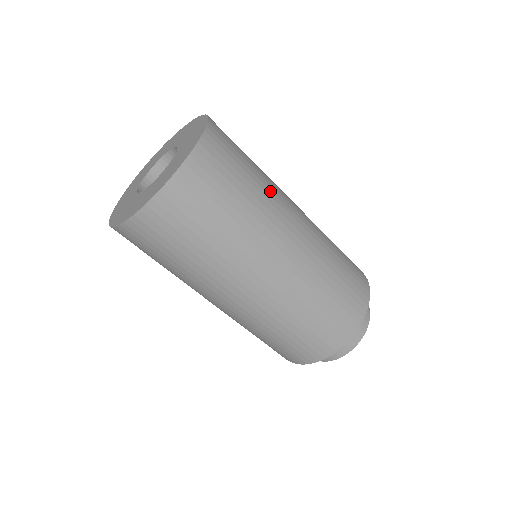
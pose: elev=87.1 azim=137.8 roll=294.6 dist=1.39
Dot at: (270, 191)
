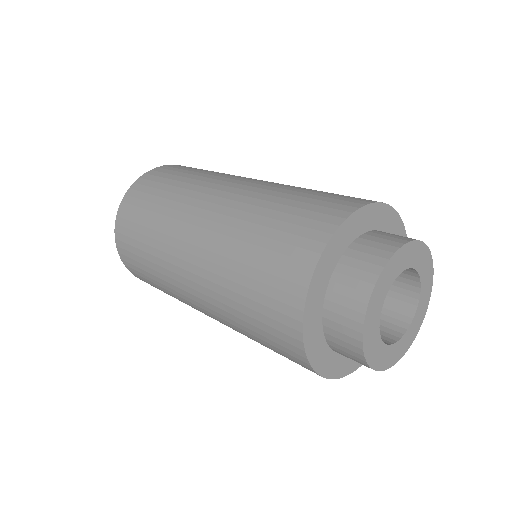
Dot at: occluded
